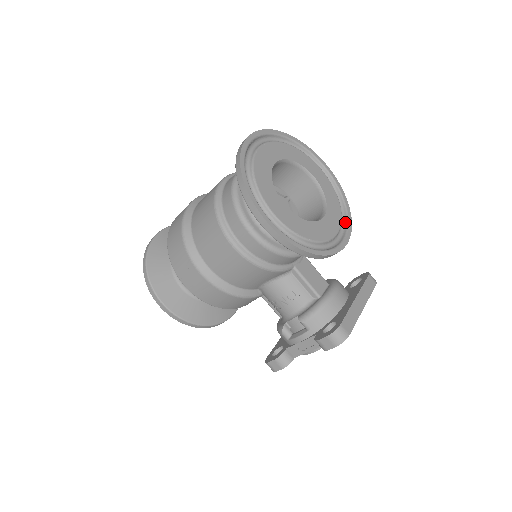
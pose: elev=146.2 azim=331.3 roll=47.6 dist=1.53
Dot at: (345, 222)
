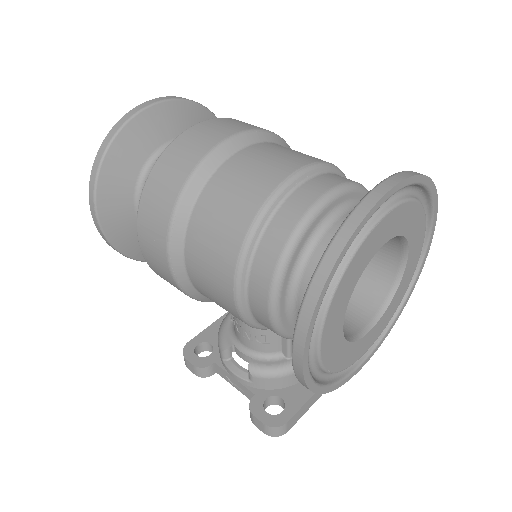
Dot at: occluded
